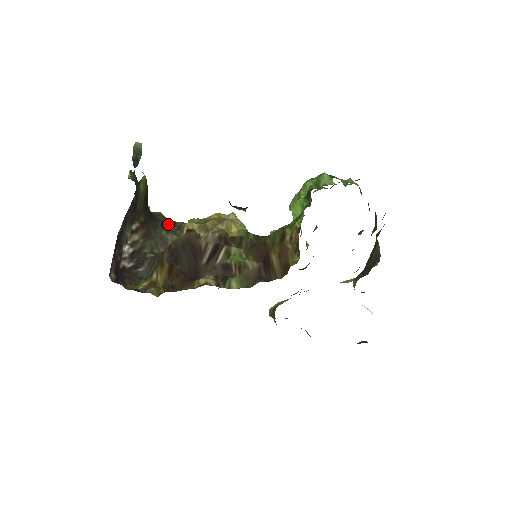
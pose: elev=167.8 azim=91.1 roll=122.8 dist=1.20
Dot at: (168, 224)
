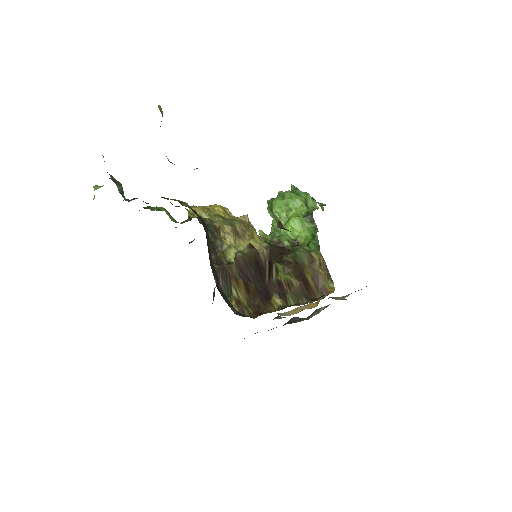
Dot at: (205, 223)
